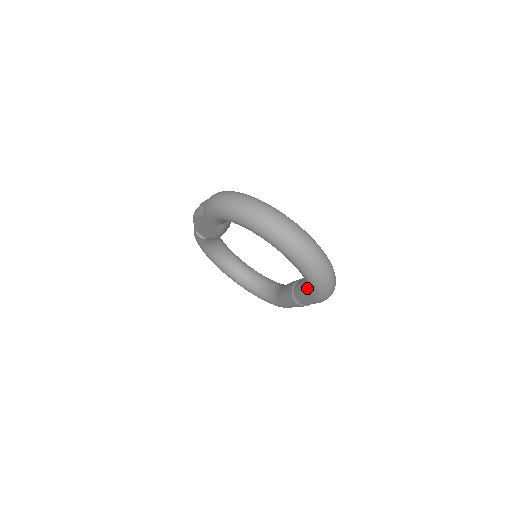
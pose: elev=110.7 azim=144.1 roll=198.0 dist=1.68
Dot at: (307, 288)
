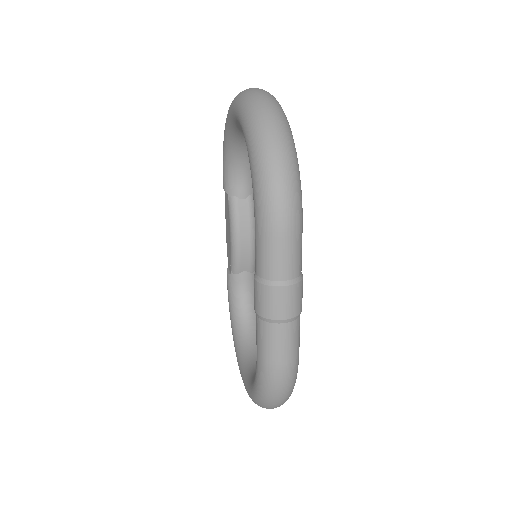
Dot at: occluded
